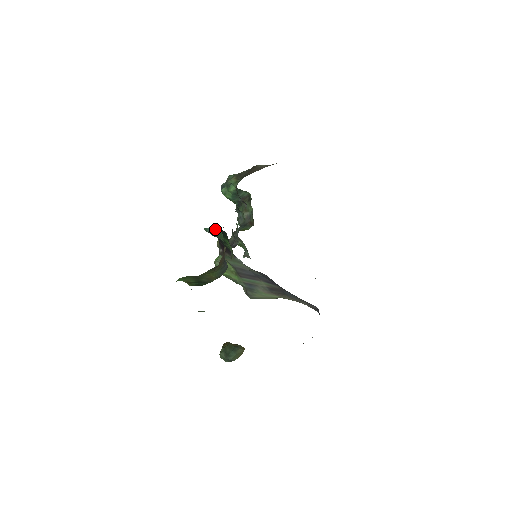
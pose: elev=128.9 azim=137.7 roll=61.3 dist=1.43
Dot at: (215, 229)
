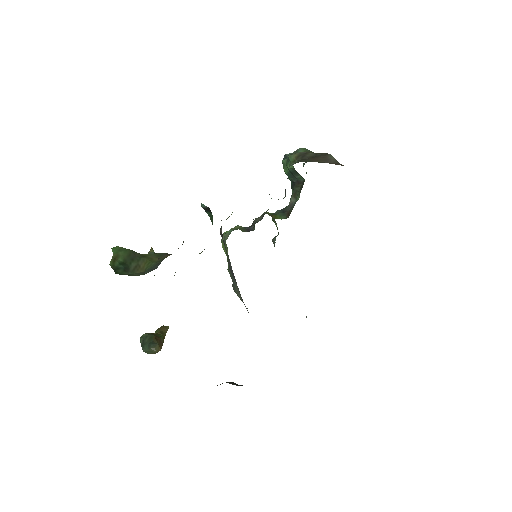
Dot at: (208, 209)
